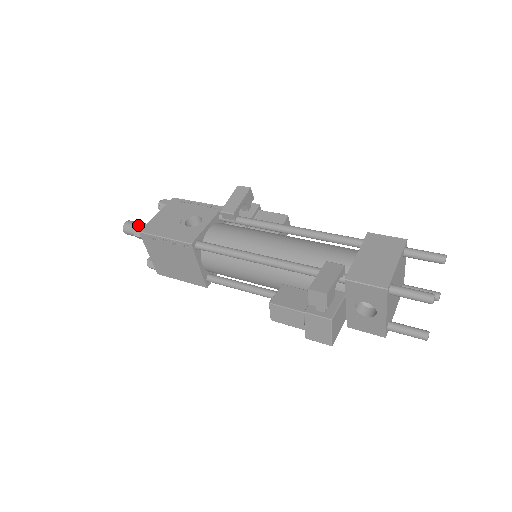
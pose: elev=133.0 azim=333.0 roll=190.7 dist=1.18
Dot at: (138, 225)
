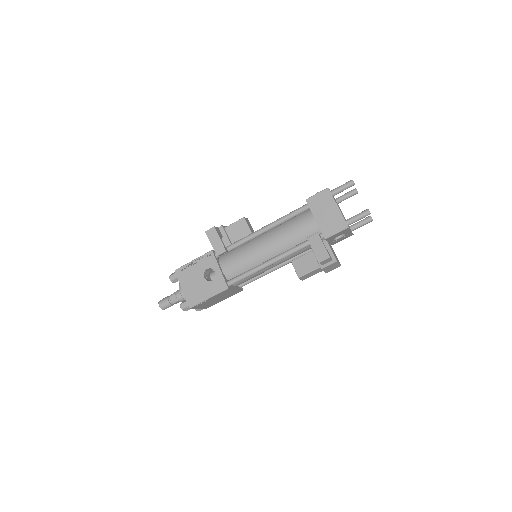
Dot at: (182, 305)
